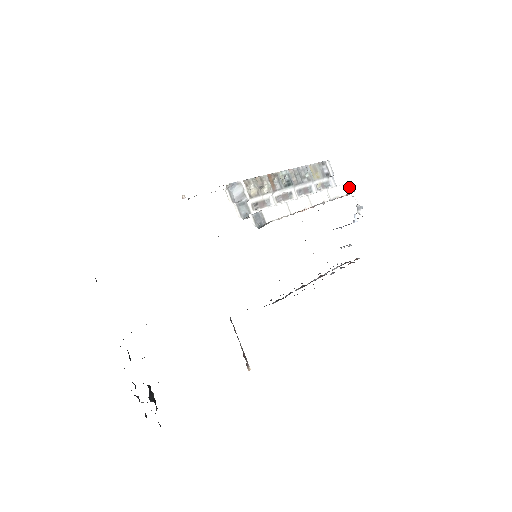
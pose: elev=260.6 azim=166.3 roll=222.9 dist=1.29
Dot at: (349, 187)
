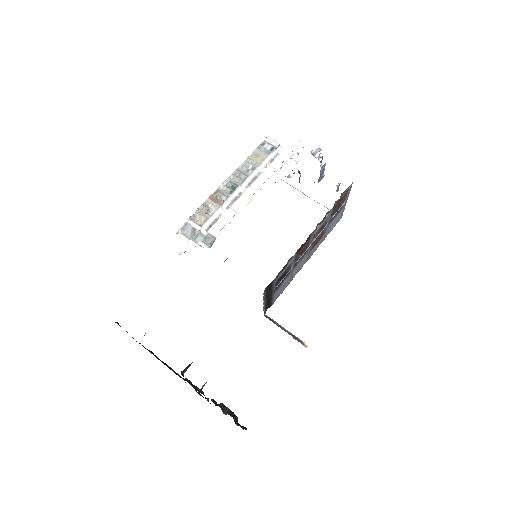
Dot at: (295, 143)
